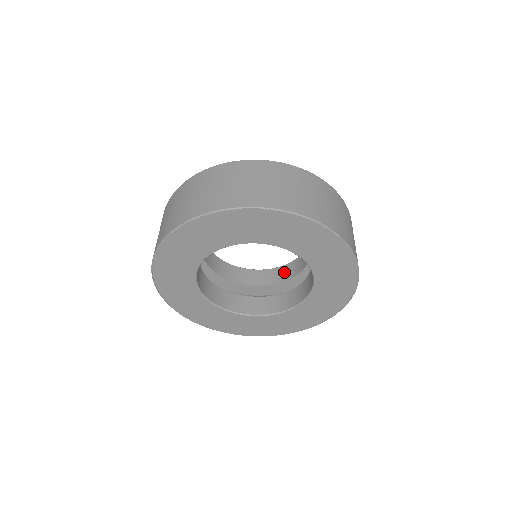
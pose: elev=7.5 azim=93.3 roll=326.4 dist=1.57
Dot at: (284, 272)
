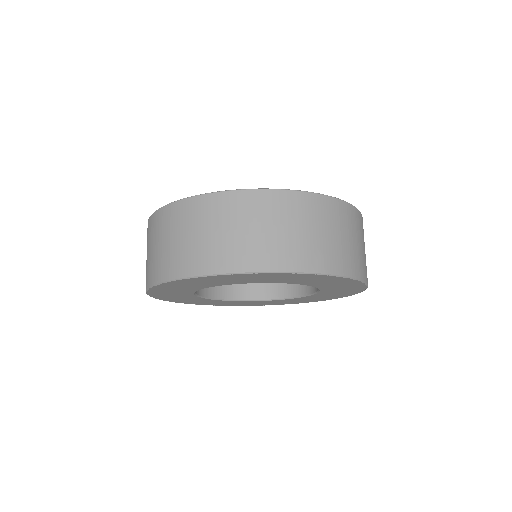
Dot at: occluded
